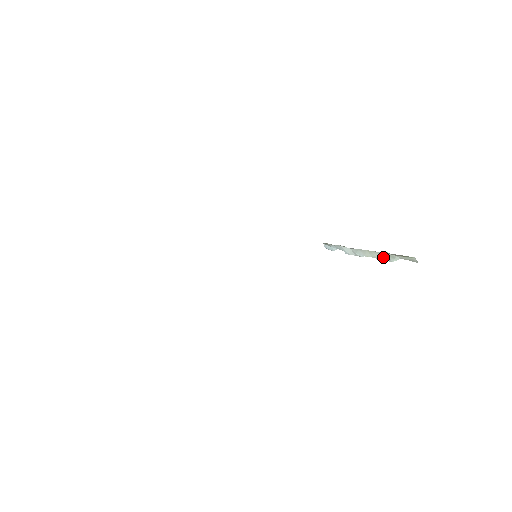
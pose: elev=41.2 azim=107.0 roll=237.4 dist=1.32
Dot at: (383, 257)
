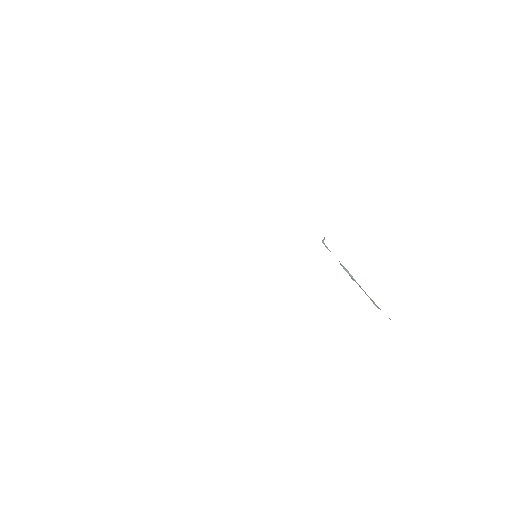
Dot at: (371, 300)
